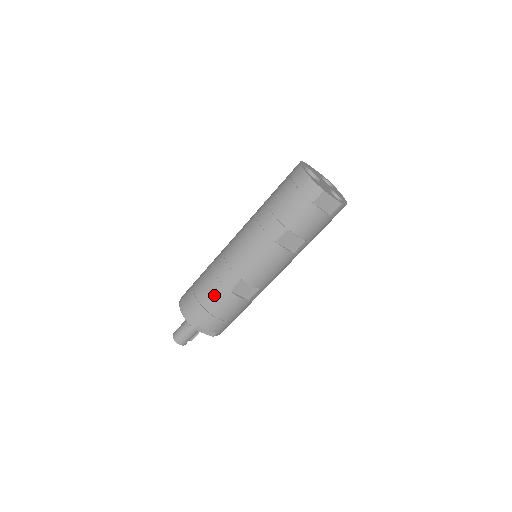
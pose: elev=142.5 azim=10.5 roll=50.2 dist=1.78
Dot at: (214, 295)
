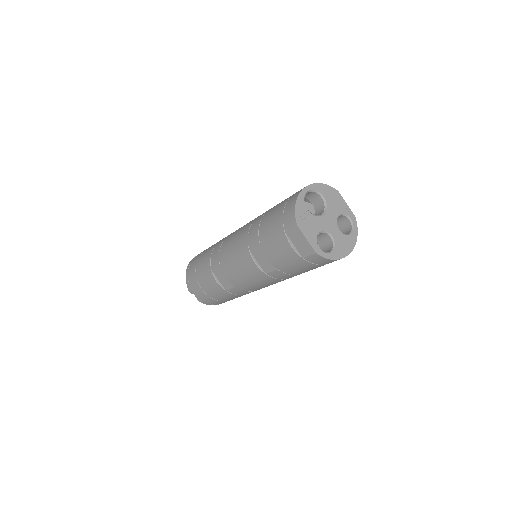
Dot at: (203, 265)
